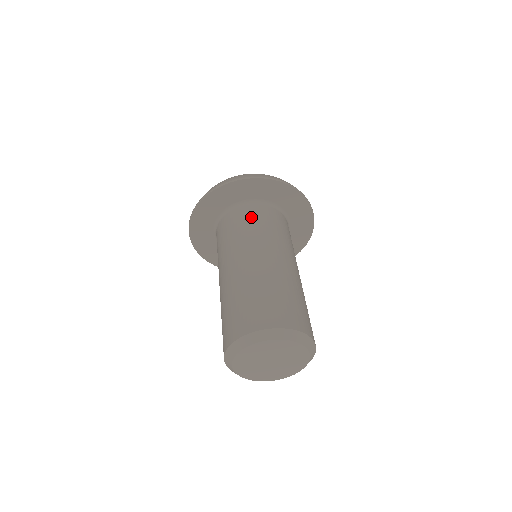
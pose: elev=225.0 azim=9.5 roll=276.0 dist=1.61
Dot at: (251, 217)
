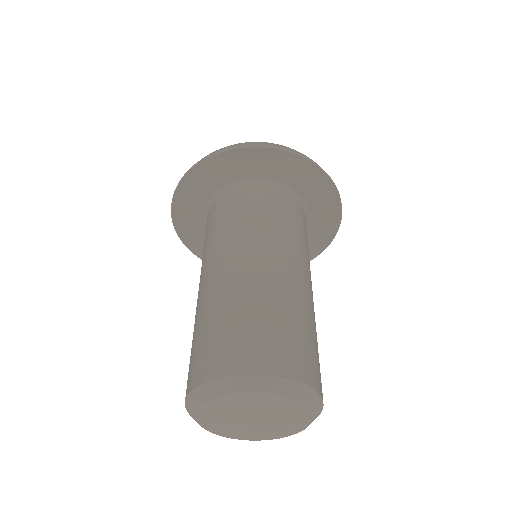
Dot at: (298, 216)
